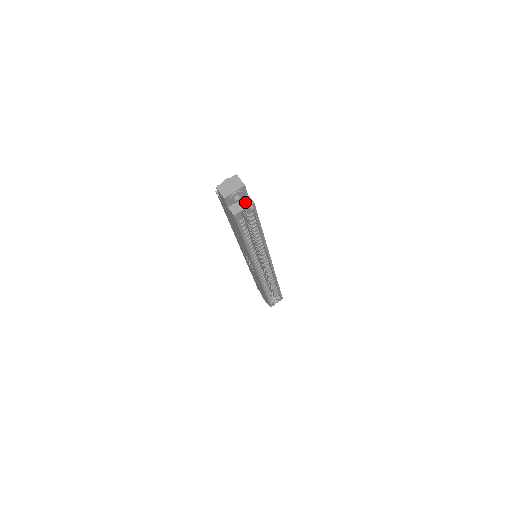
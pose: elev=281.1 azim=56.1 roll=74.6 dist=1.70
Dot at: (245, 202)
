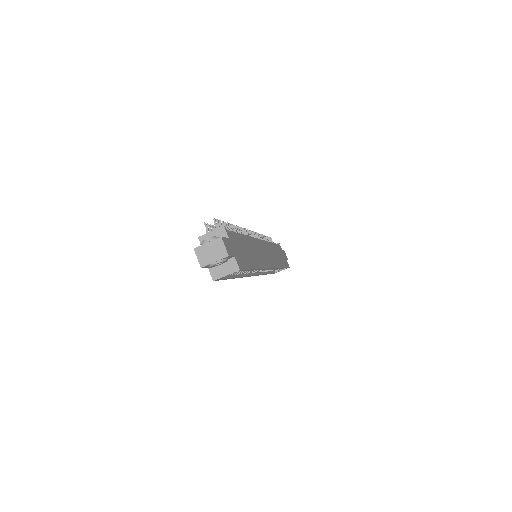
Dot at: (229, 266)
